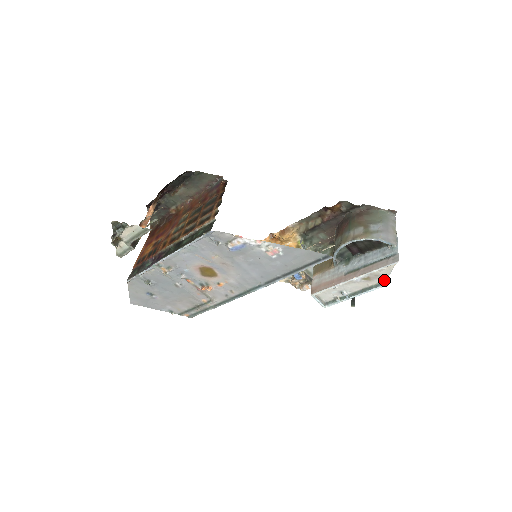
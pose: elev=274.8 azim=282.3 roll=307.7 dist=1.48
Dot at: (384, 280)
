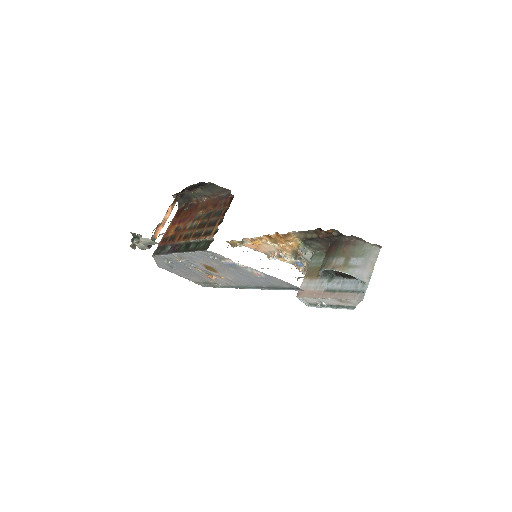
Dot at: (354, 305)
